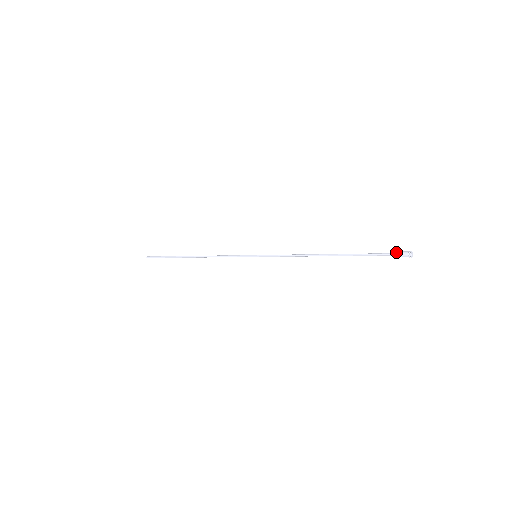
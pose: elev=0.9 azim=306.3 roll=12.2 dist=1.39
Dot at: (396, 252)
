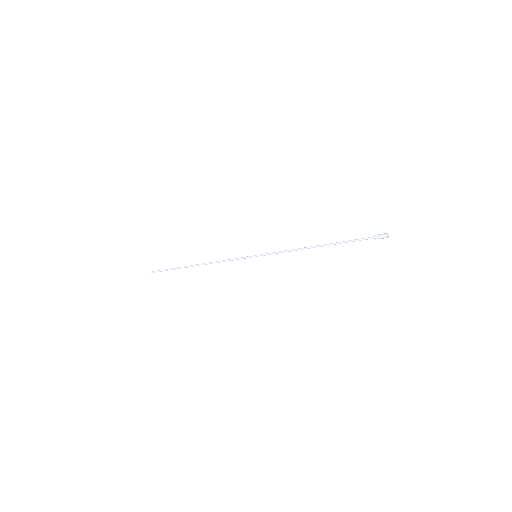
Dot at: occluded
